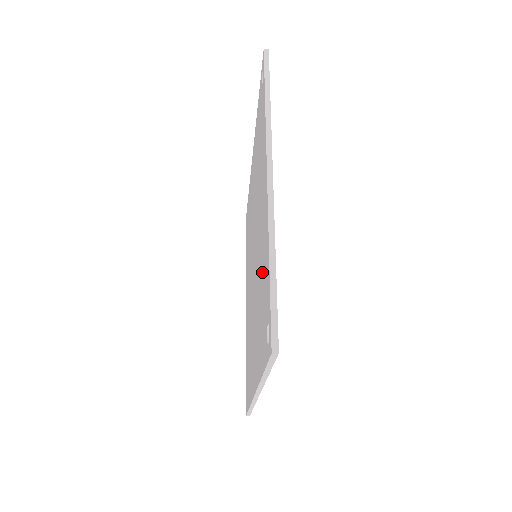
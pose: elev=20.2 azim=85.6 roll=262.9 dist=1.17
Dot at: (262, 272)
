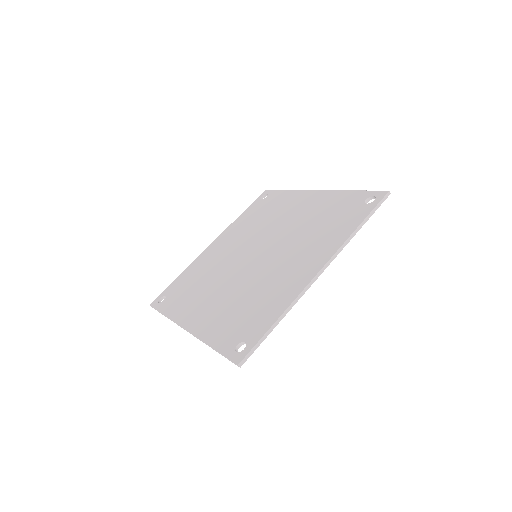
Dot at: (323, 214)
